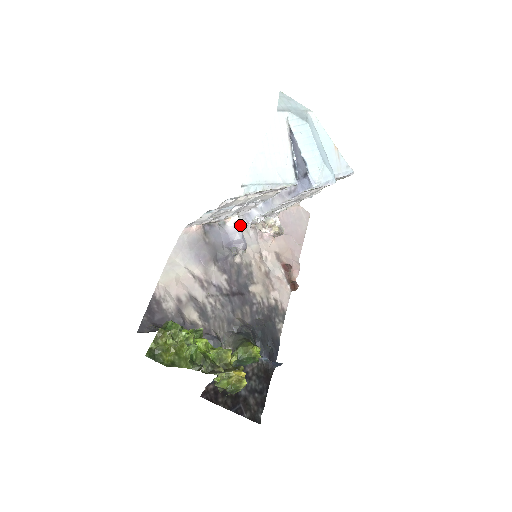
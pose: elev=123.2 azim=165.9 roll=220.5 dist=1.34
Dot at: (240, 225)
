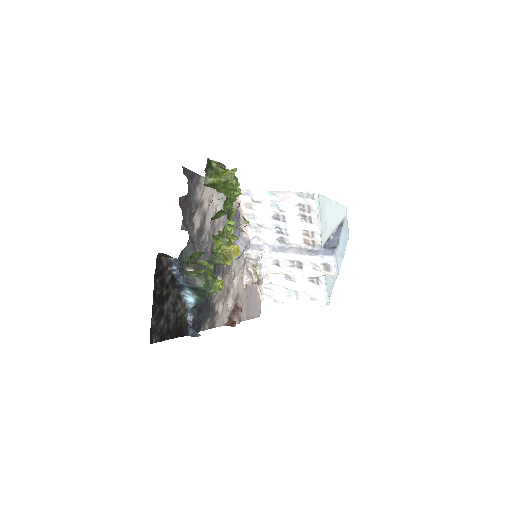
Dot at: (249, 243)
